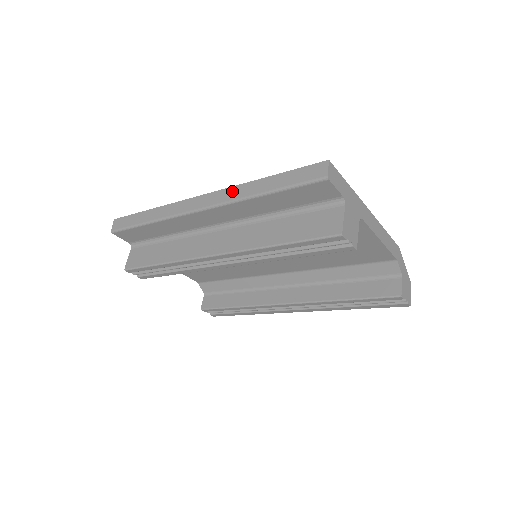
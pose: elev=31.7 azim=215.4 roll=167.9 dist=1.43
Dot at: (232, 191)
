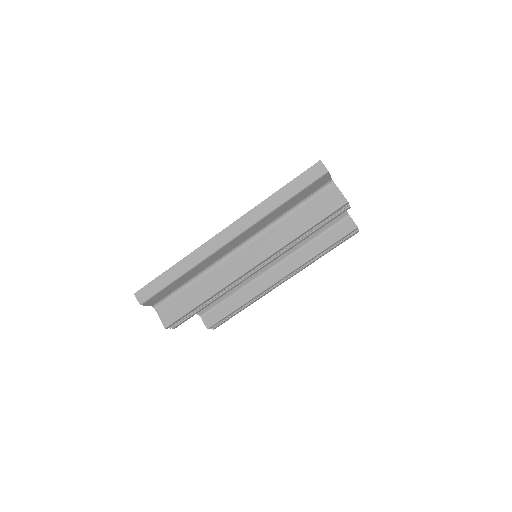
Dot at: (253, 213)
